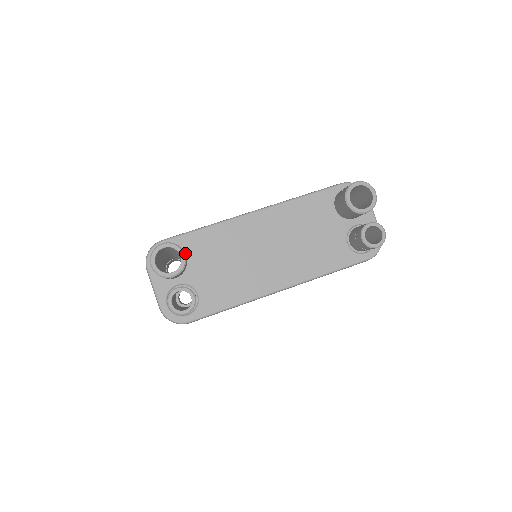
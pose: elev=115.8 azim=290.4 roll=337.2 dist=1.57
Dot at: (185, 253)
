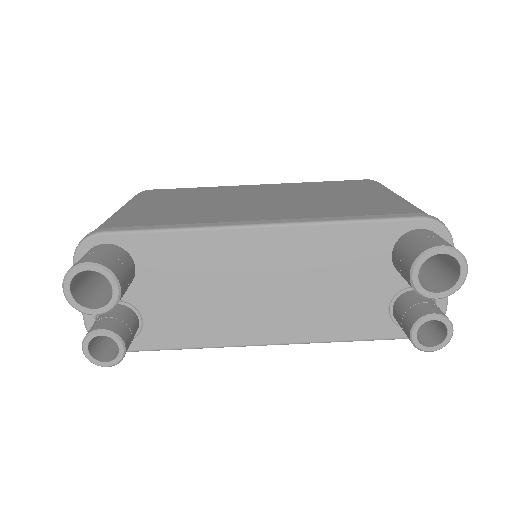
Dot at: (135, 260)
